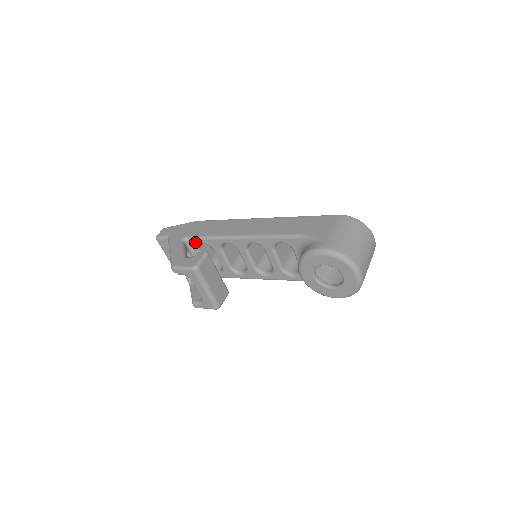
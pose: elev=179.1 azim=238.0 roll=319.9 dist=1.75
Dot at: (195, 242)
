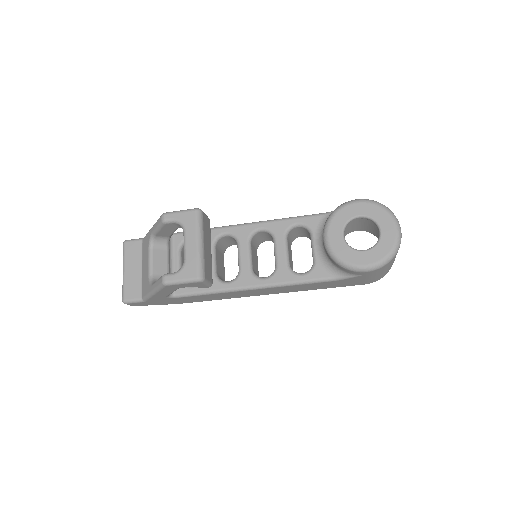
Dot at: (182, 237)
